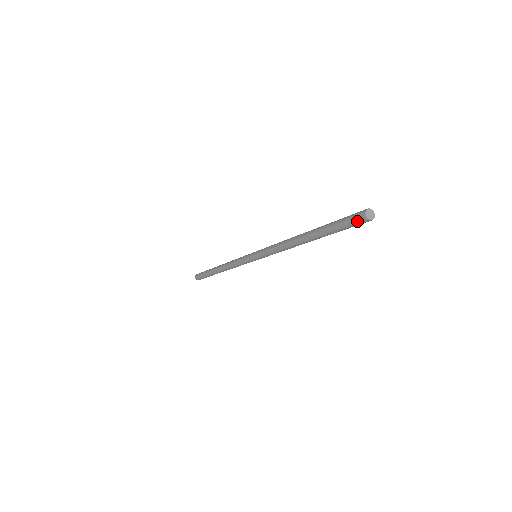
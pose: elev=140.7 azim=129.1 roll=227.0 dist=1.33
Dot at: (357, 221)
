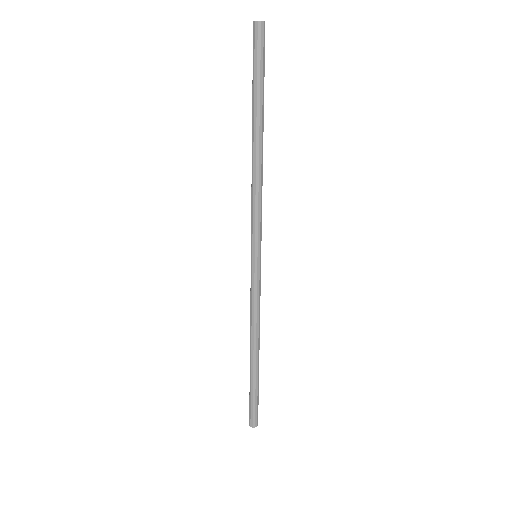
Dot at: (253, 38)
